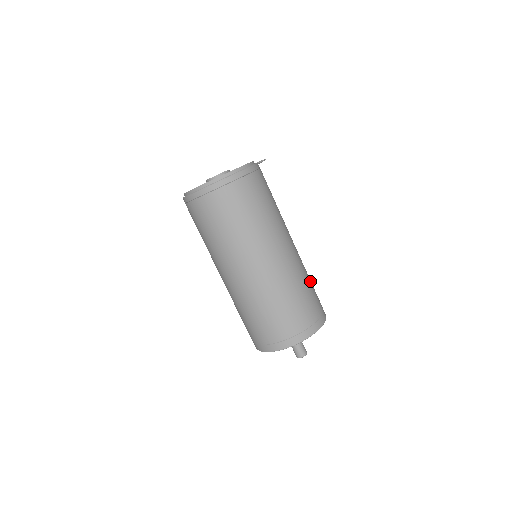
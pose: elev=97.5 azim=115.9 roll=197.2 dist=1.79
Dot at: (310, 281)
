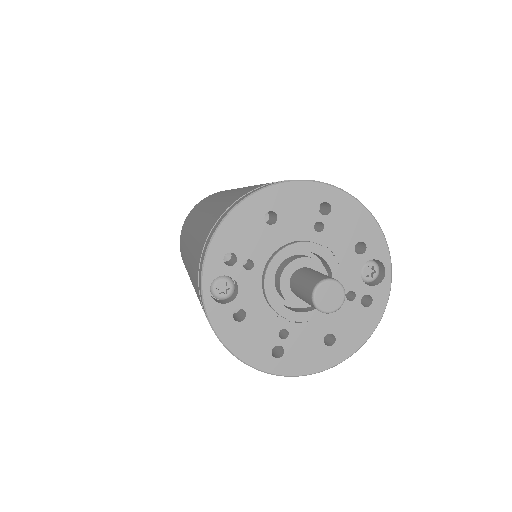
Dot at: occluded
